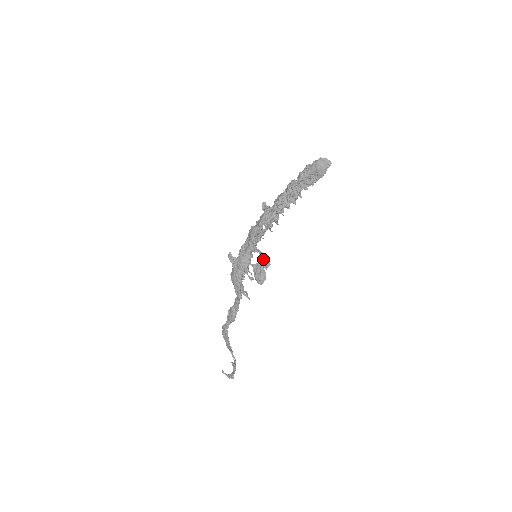
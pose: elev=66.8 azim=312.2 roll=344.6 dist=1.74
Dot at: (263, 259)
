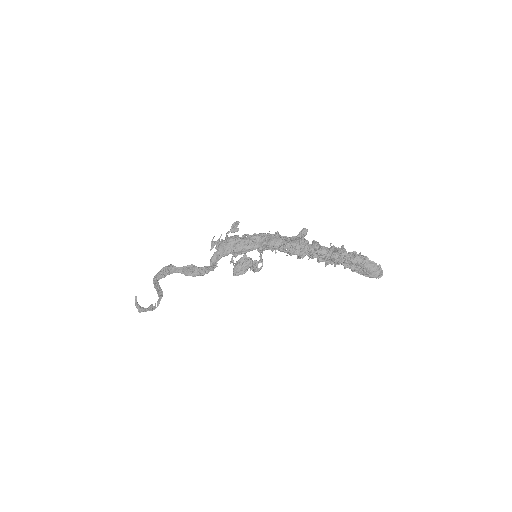
Dot at: (258, 263)
